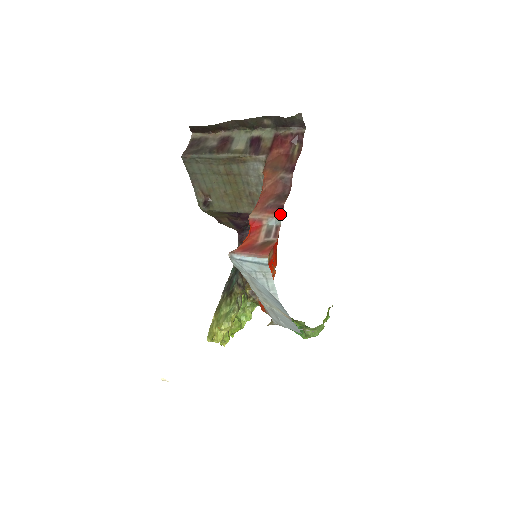
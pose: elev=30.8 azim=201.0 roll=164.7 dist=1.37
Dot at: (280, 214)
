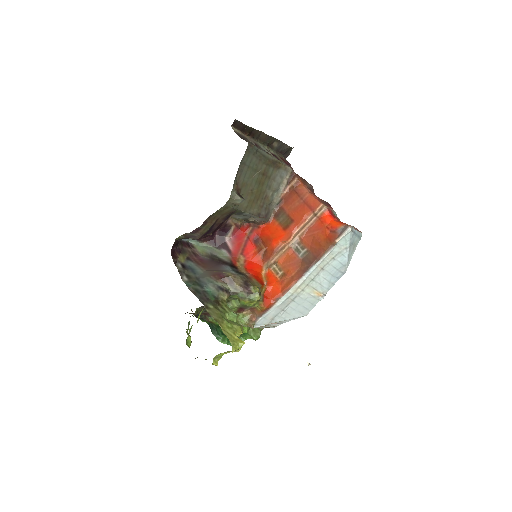
Dot at: occluded
